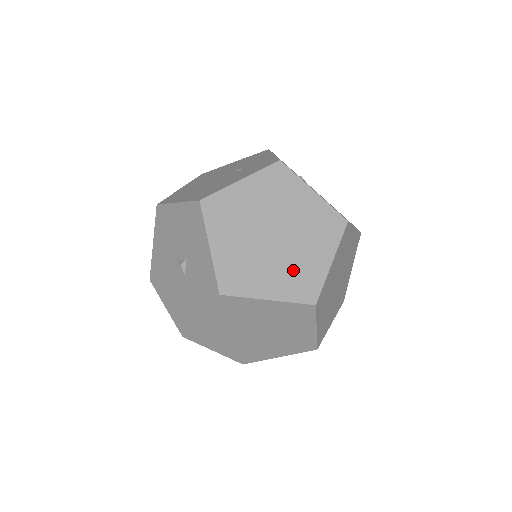
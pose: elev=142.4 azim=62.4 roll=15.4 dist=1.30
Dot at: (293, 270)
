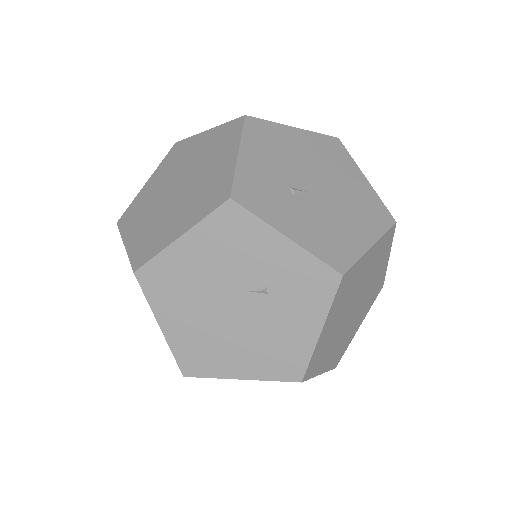
Dot at: (369, 298)
